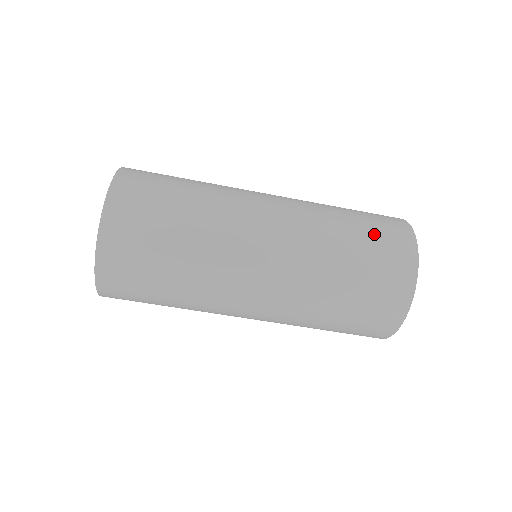
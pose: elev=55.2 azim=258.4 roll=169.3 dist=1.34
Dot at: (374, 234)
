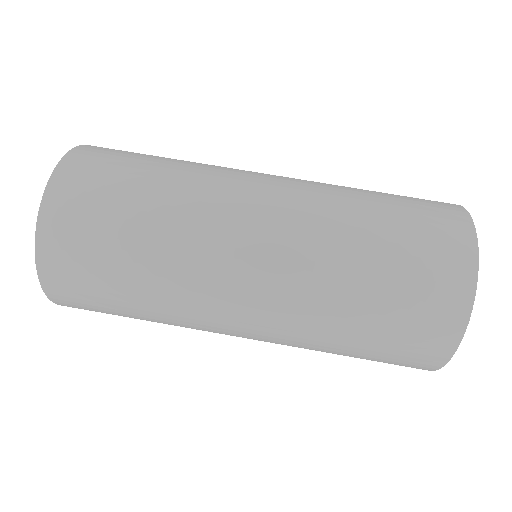
Dot at: (412, 230)
